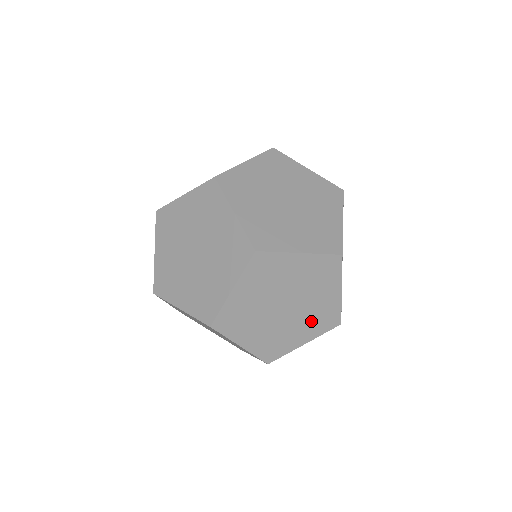
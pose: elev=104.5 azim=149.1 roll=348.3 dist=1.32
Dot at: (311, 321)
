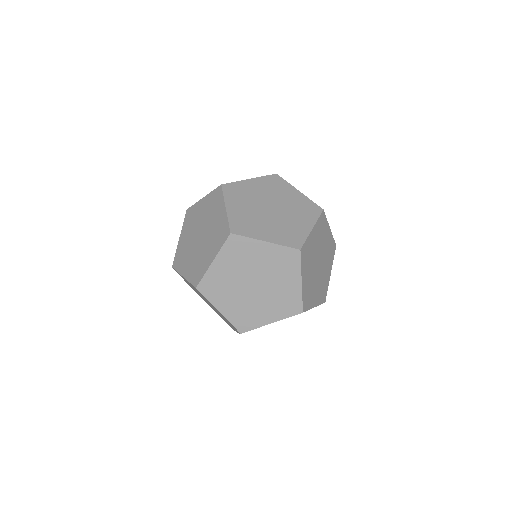
Dot at: (276, 303)
